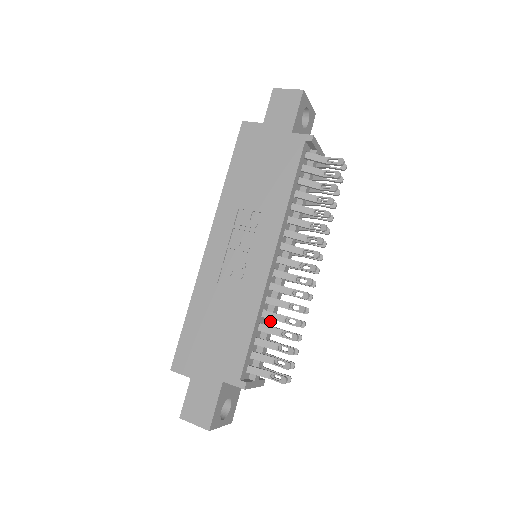
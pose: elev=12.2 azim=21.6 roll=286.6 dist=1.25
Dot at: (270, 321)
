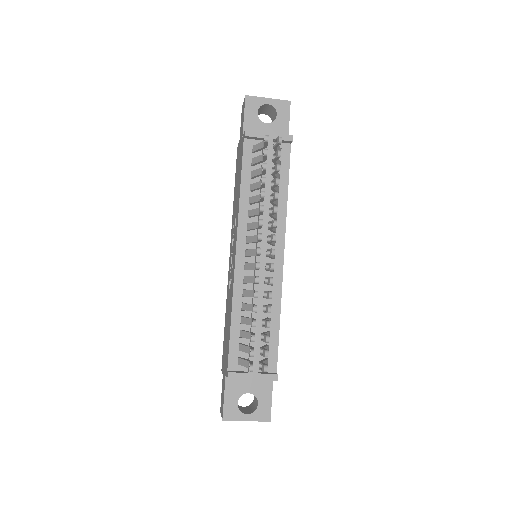
Dot at: (252, 313)
